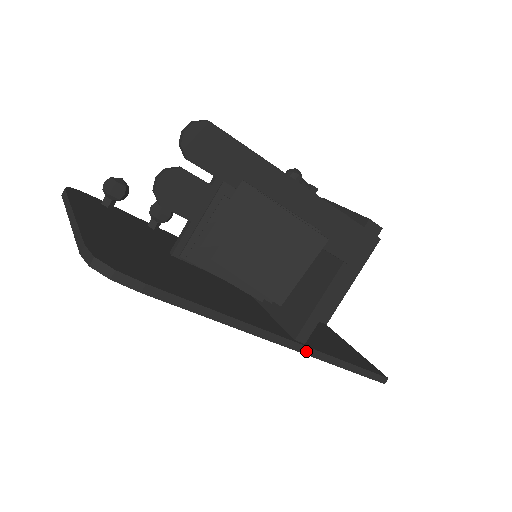
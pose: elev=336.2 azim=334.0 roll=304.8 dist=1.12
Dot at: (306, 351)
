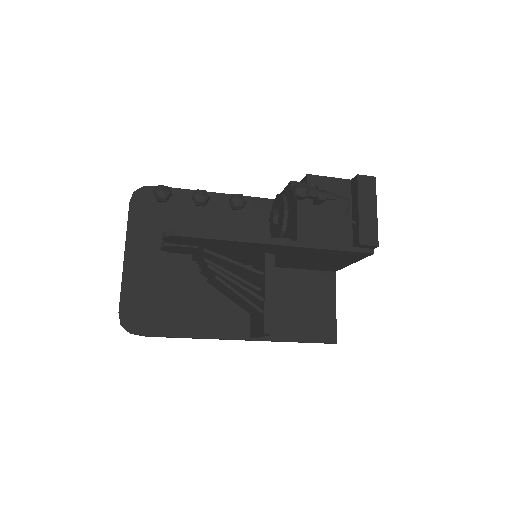
Dot at: occluded
